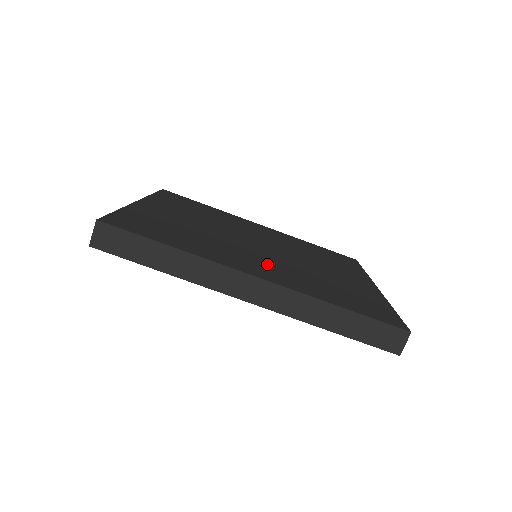
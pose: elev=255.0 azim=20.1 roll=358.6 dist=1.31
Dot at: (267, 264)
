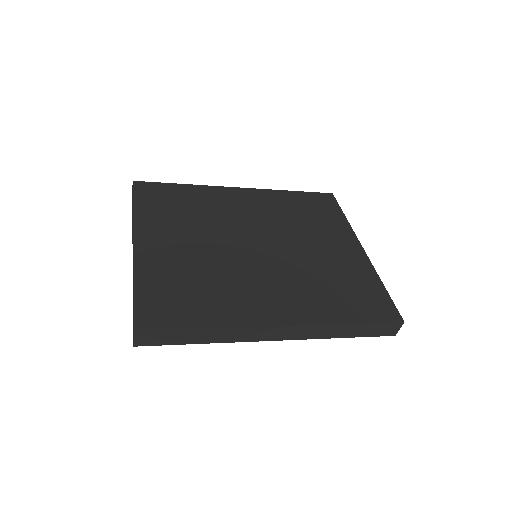
Dot at: (278, 288)
